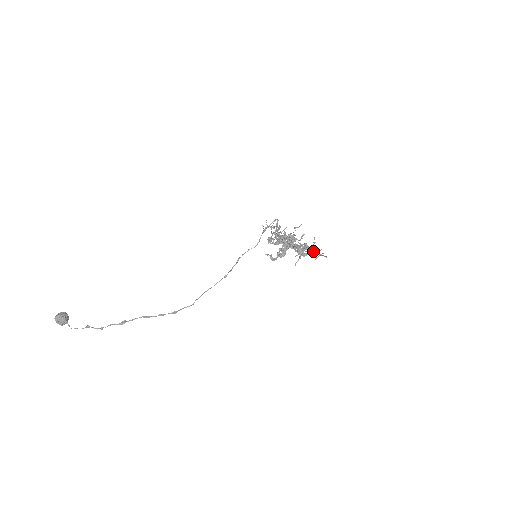
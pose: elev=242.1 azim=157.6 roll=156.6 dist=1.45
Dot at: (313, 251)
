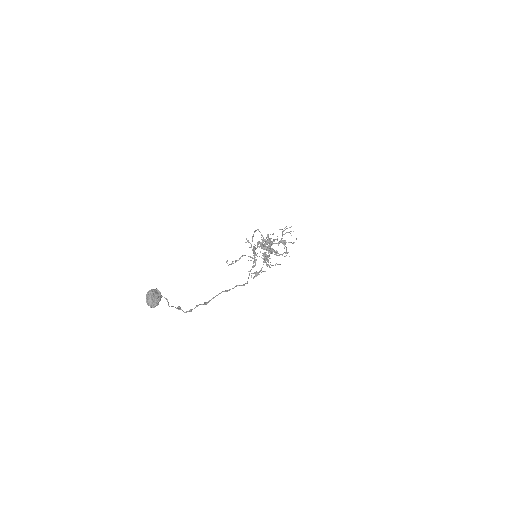
Dot at: occluded
